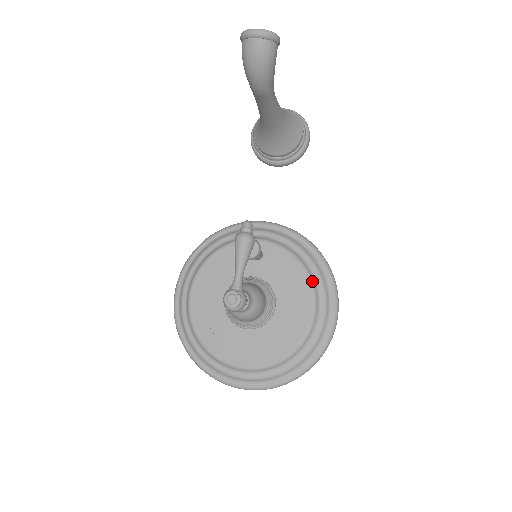
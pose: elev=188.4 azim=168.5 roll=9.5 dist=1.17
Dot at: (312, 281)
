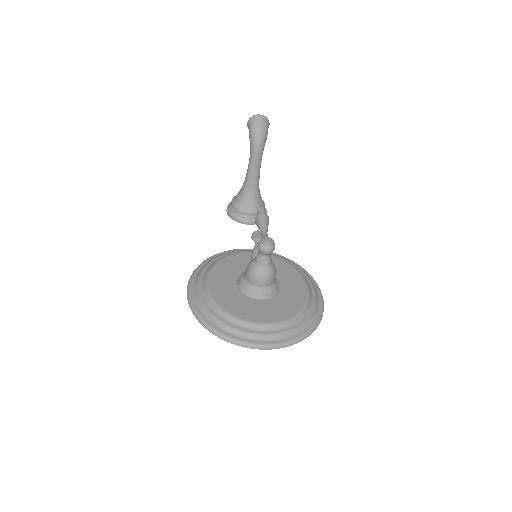
Dot at: (299, 271)
